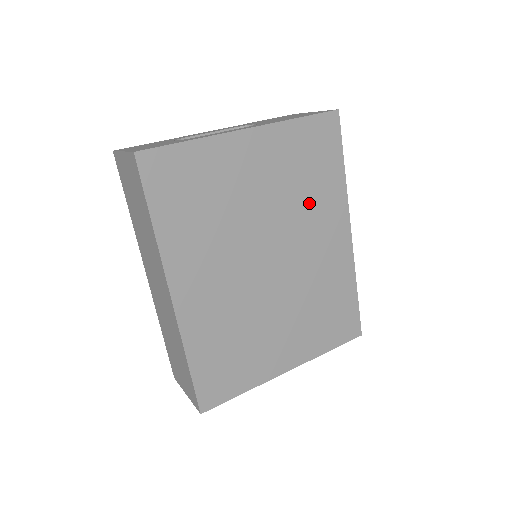
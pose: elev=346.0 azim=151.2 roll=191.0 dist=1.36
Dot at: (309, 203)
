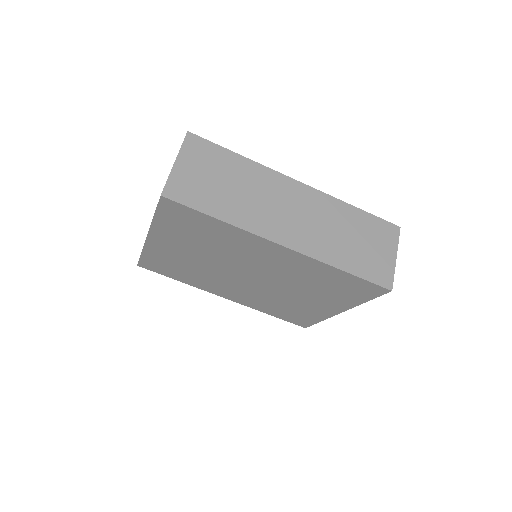
Dot at: (228, 247)
